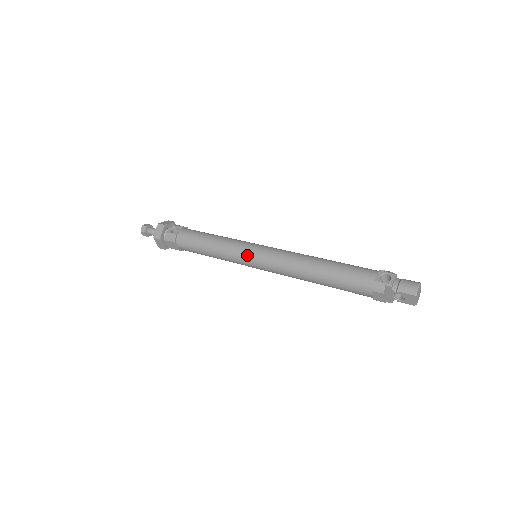
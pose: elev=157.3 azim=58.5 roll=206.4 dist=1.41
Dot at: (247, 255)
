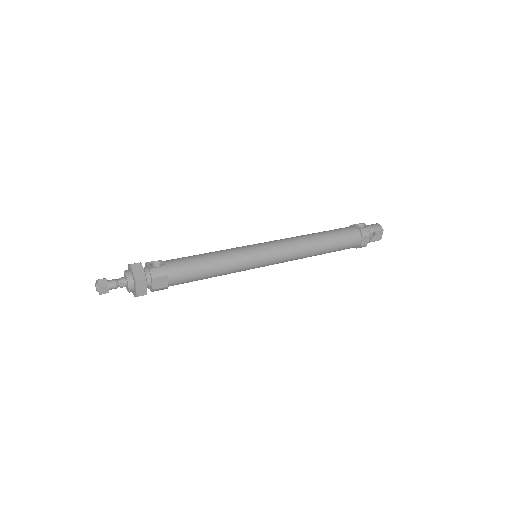
Dot at: (257, 253)
